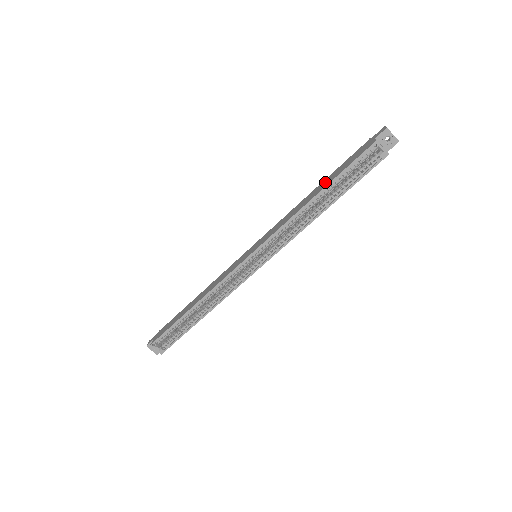
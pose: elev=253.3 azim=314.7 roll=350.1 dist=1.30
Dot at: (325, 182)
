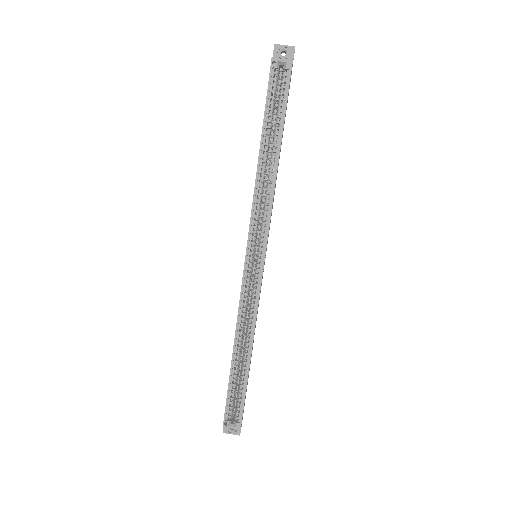
Dot at: occluded
